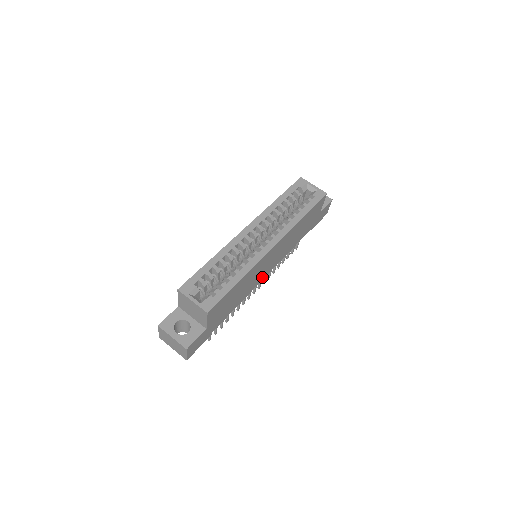
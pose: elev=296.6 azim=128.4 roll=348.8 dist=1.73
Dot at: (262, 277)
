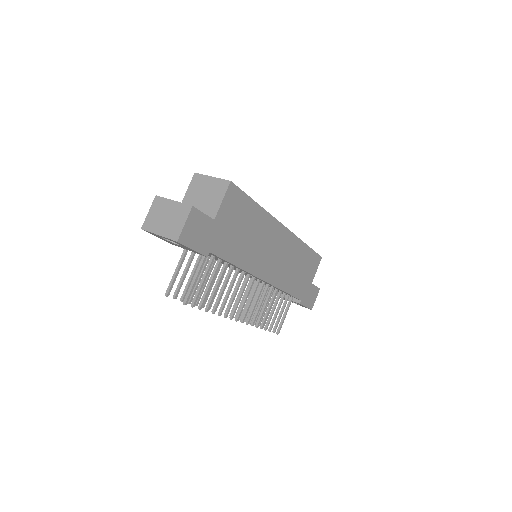
Dot at: (262, 271)
